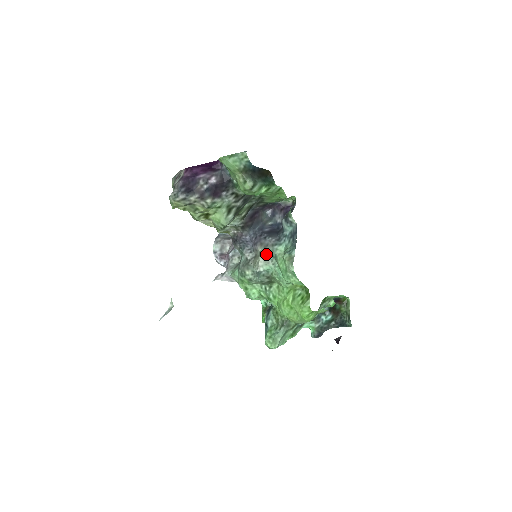
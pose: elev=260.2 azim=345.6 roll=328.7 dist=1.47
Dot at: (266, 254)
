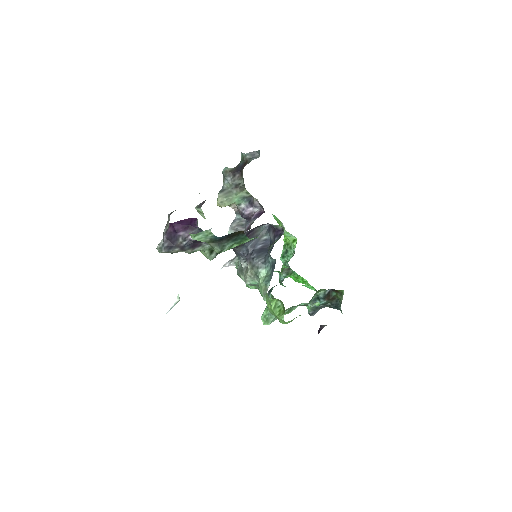
Dot at: (252, 273)
